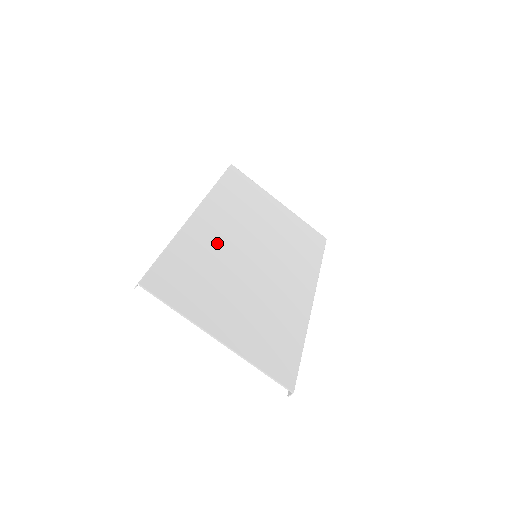
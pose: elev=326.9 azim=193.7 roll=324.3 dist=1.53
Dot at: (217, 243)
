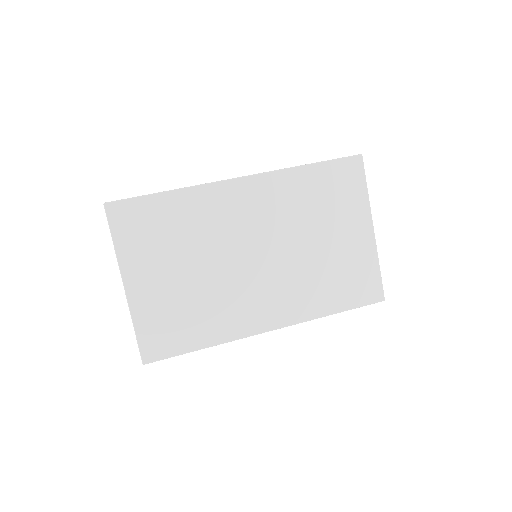
Dot at: (224, 219)
